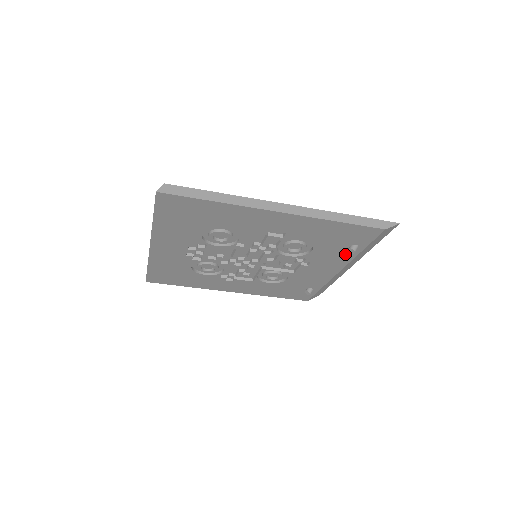
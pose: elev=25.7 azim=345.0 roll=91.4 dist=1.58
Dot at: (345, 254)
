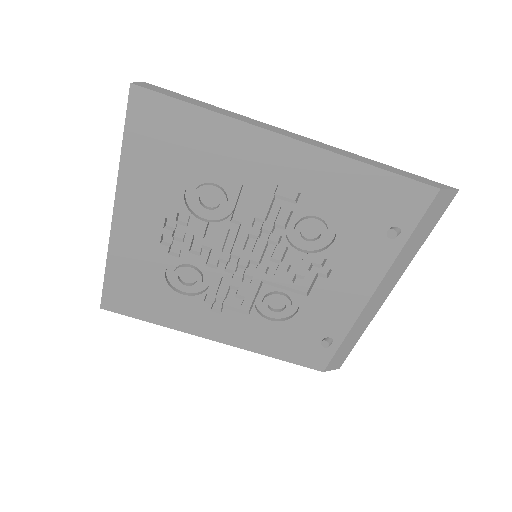
Dot at: (381, 251)
